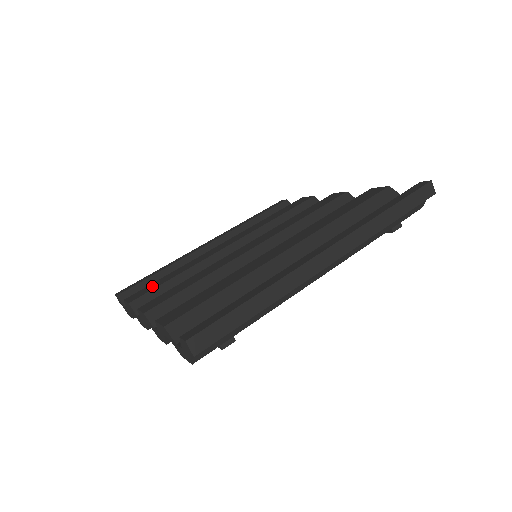
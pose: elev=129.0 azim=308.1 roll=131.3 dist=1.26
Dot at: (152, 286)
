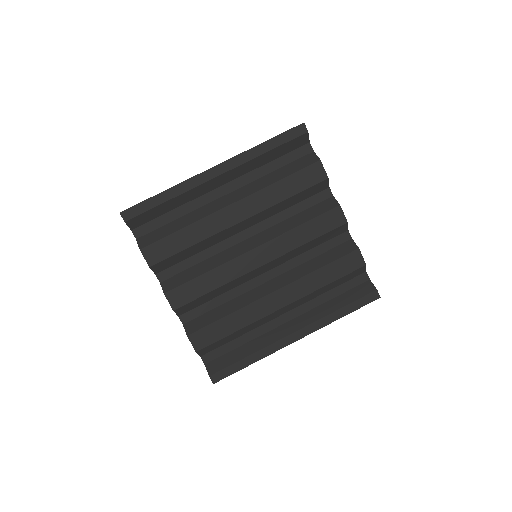
Dot at: (167, 248)
